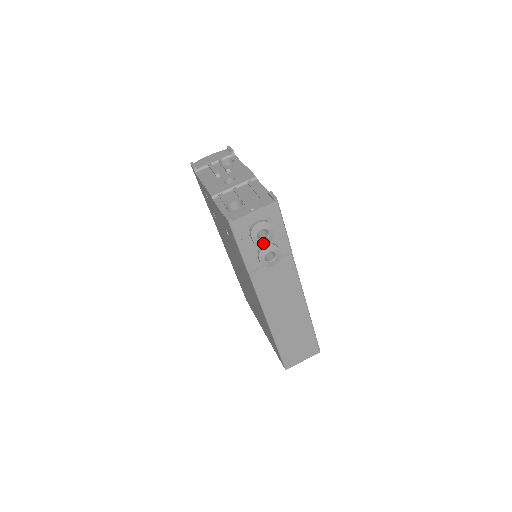
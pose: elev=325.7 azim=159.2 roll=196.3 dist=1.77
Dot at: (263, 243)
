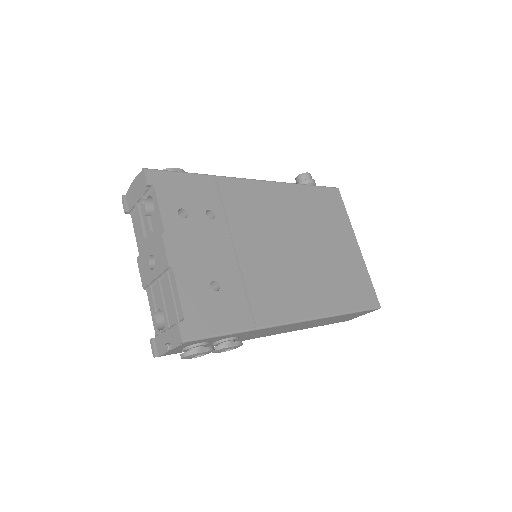
Dot at: occluded
